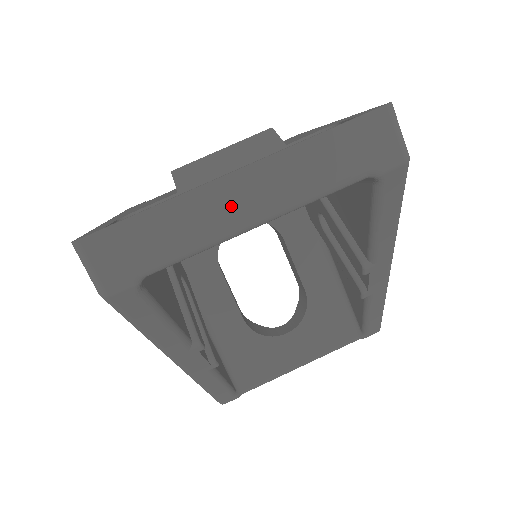
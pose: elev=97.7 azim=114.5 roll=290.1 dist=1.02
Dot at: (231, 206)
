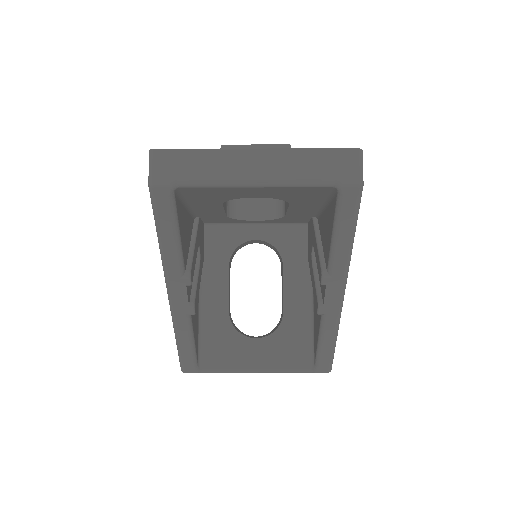
Dot at: (245, 167)
